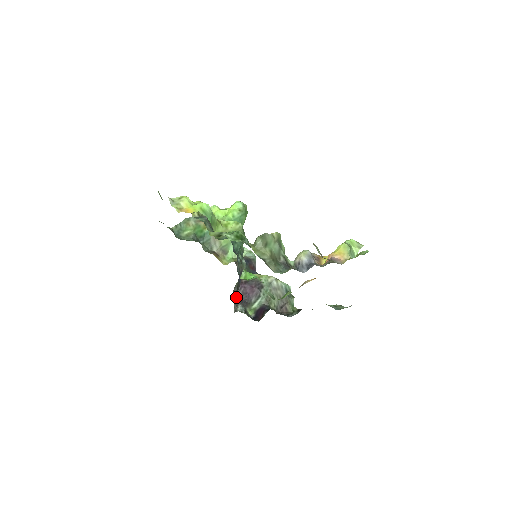
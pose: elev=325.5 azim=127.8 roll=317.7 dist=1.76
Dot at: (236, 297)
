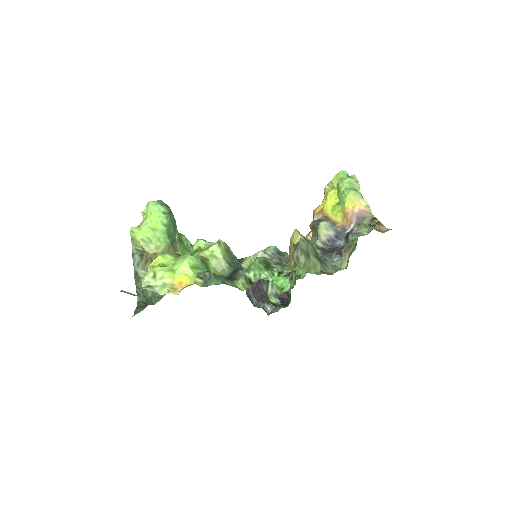
Dot at: (253, 301)
